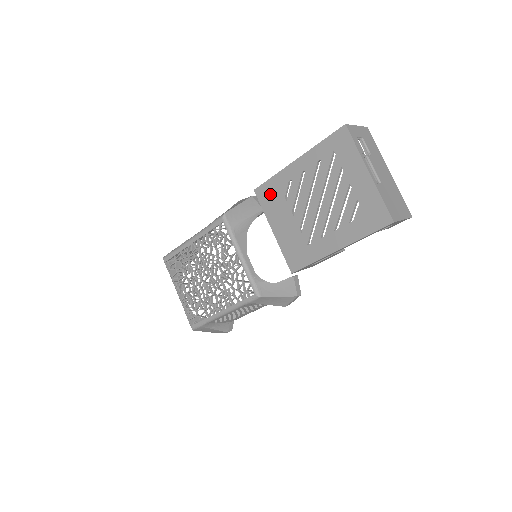
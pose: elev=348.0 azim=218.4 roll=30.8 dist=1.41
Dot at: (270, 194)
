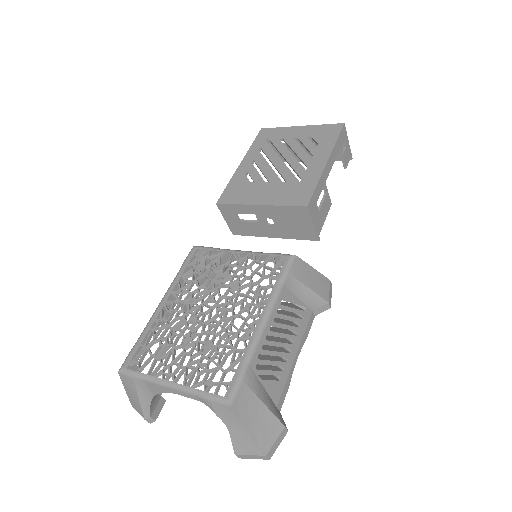
Dot at: (235, 192)
